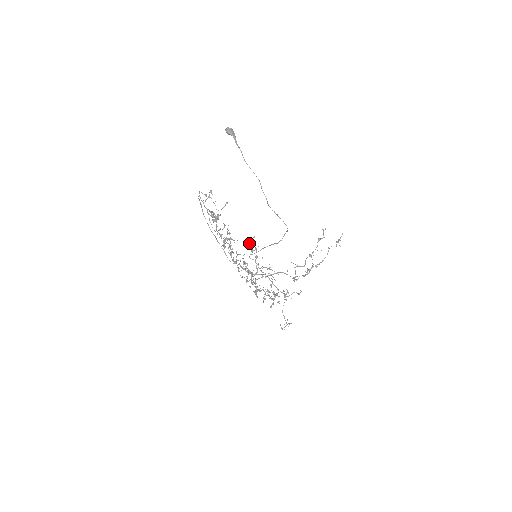
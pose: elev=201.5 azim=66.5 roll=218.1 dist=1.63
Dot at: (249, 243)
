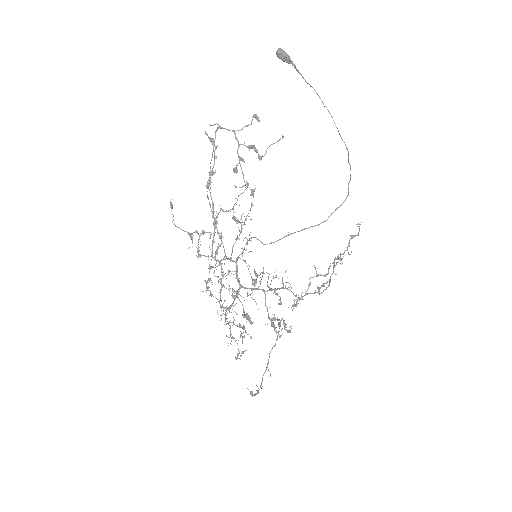
Dot at: (217, 250)
